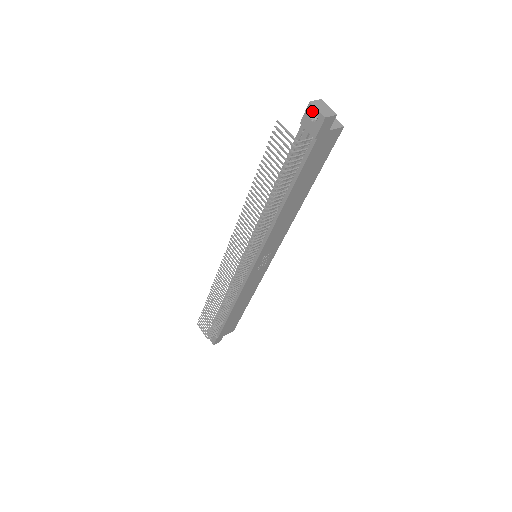
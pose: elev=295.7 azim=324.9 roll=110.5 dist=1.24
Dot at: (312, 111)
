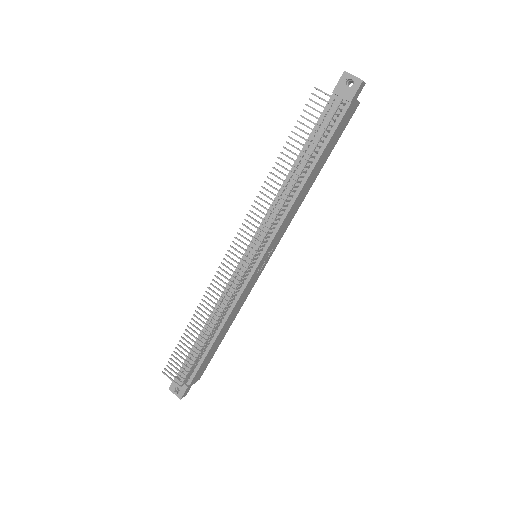
Dot at: (347, 78)
